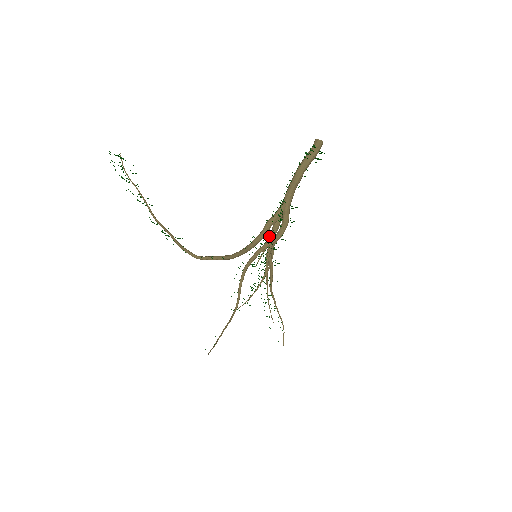
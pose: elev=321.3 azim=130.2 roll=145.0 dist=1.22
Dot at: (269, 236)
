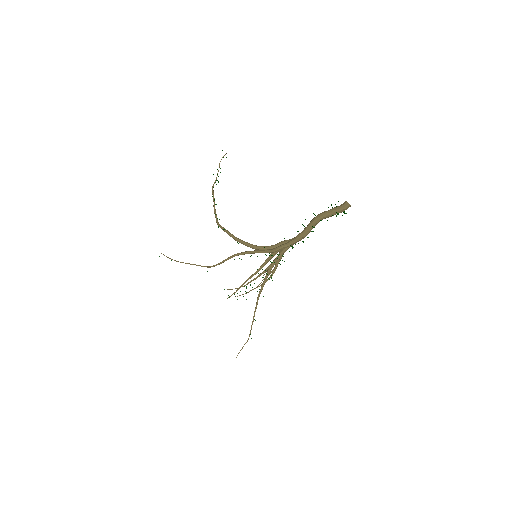
Dot at: occluded
